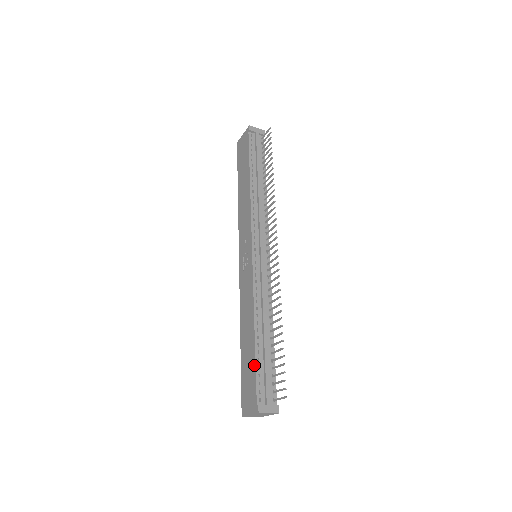
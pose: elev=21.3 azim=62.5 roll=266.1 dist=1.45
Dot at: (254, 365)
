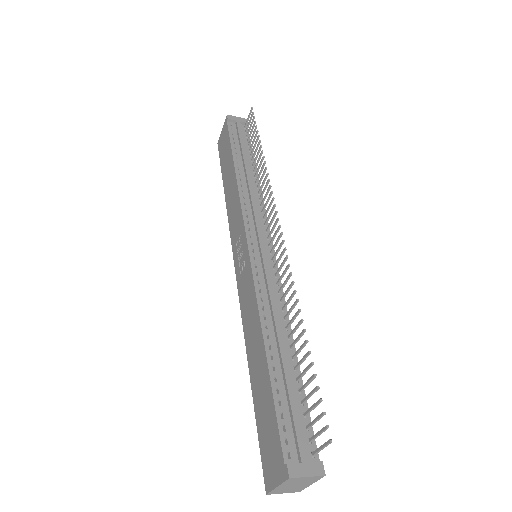
Dot at: (271, 400)
